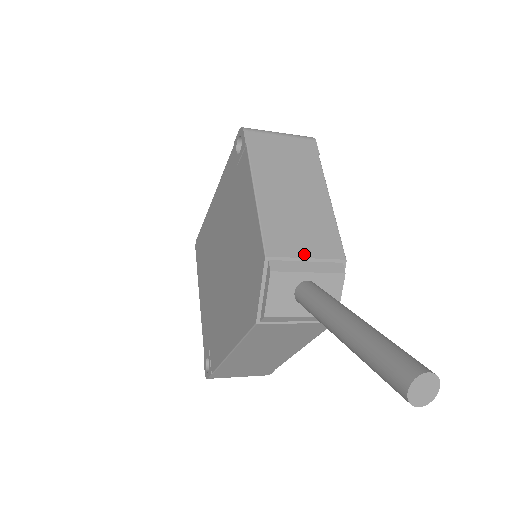
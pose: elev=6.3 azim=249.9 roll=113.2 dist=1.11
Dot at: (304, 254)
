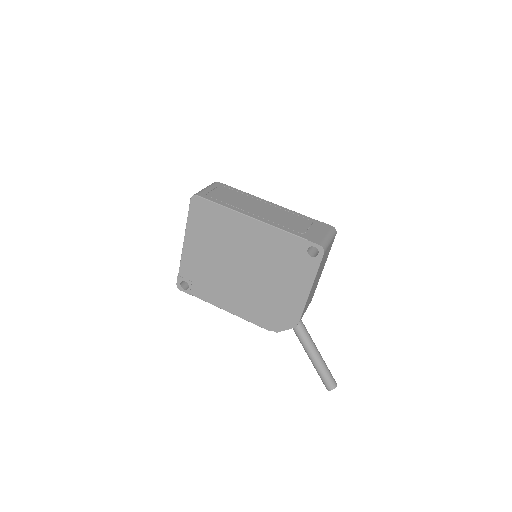
Dot at: occluded
